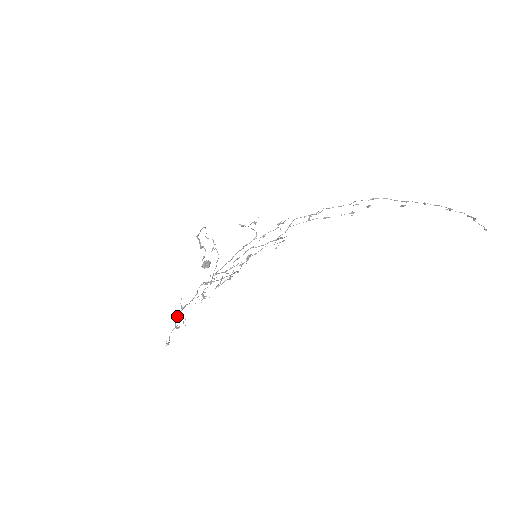
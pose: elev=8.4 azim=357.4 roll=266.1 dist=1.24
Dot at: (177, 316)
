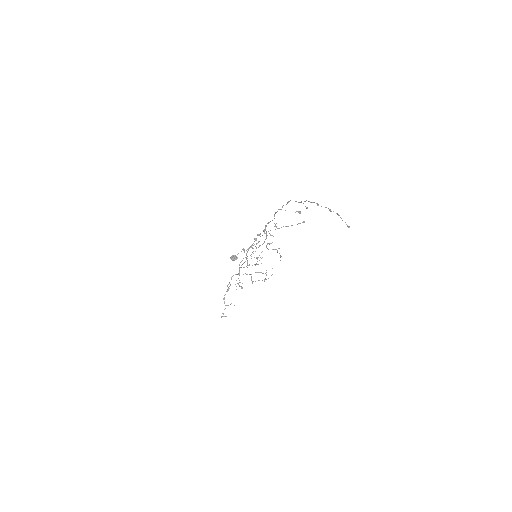
Dot at: occluded
